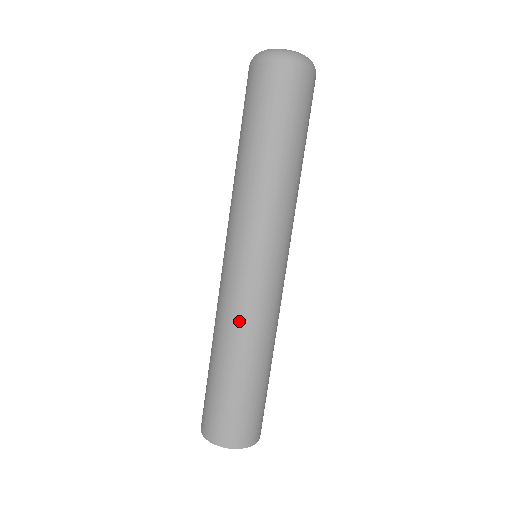
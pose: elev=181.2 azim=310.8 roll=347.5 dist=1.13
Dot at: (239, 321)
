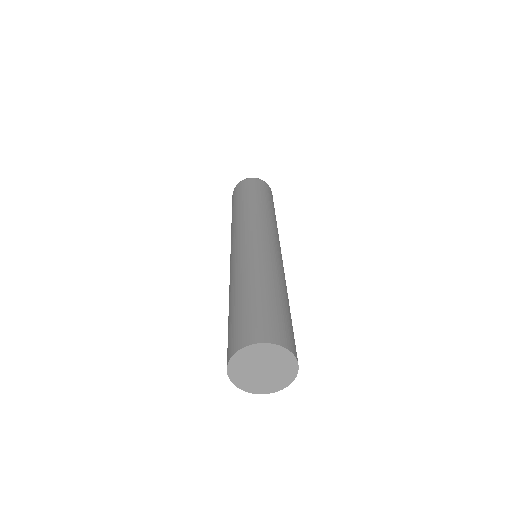
Dot at: (254, 260)
